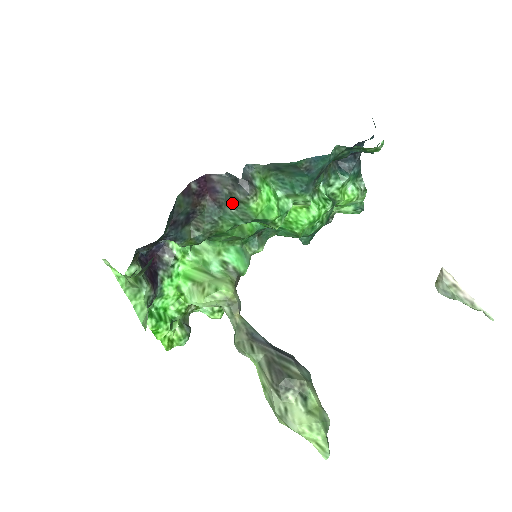
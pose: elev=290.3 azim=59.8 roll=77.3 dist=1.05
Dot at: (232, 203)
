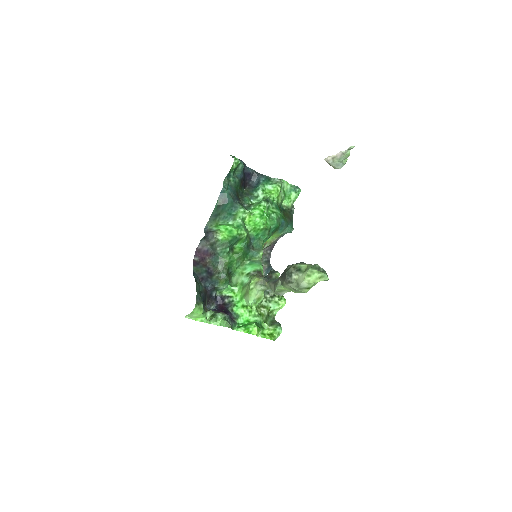
Dot at: (215, 247)
